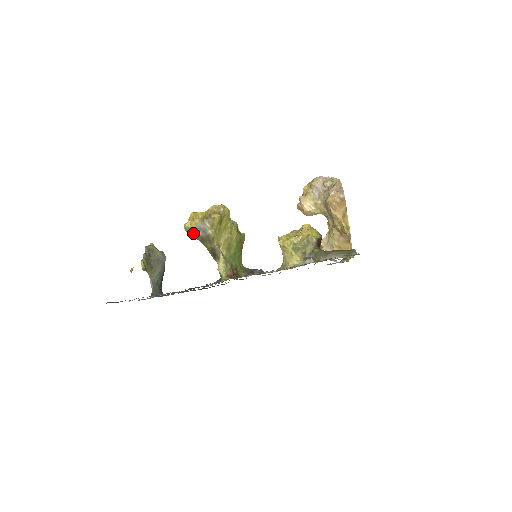
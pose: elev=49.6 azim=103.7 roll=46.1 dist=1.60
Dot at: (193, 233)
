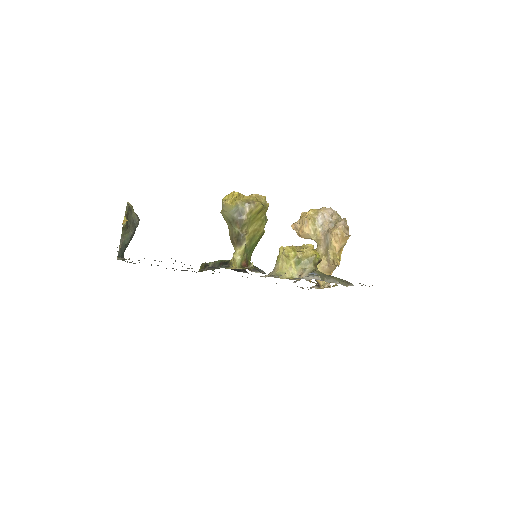
Dot at: (228, 211)
